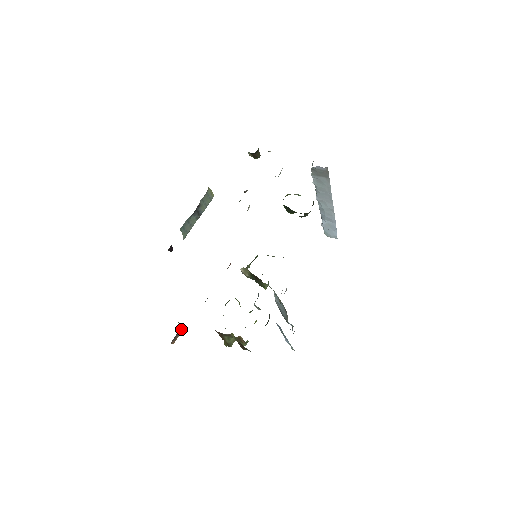
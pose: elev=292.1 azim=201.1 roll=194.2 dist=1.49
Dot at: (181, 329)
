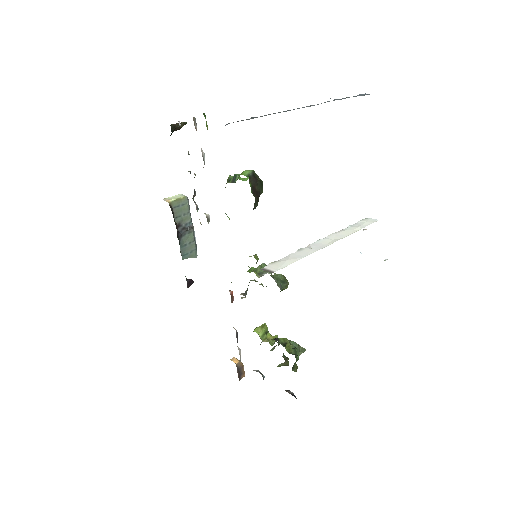
Dot at: (240, 364)
